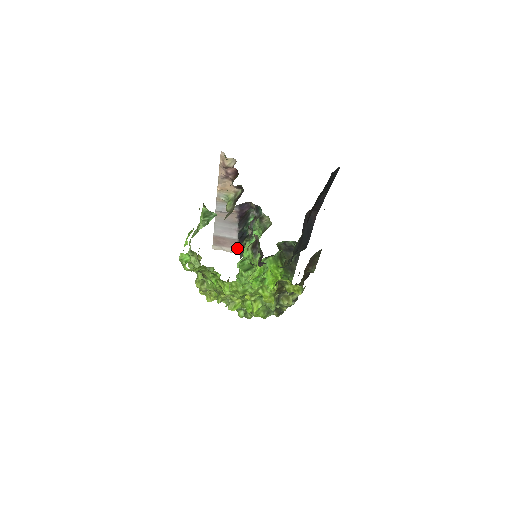
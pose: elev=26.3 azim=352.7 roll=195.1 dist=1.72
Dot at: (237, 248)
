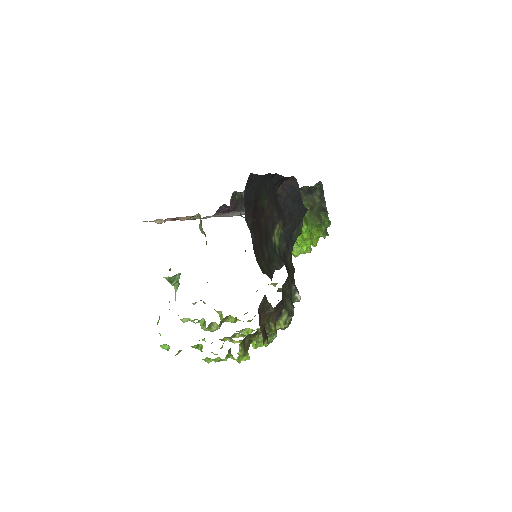
Dot at: occluded
